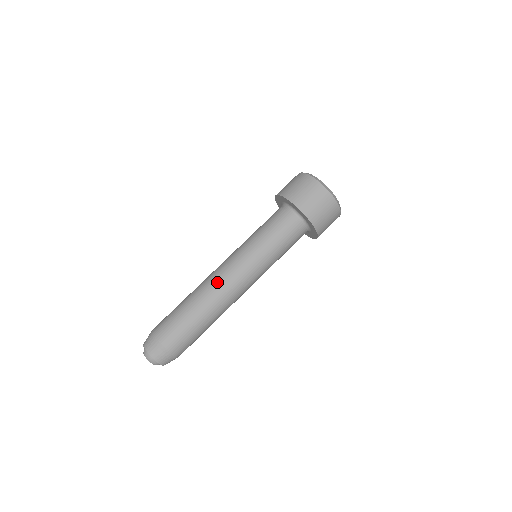
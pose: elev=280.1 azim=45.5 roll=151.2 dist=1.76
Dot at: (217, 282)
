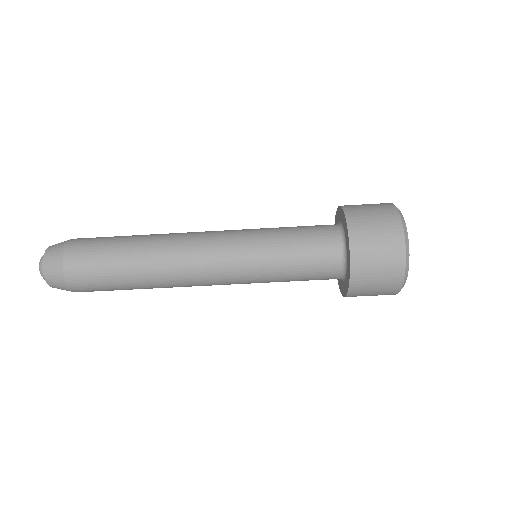
Dot at: (183, 265)
